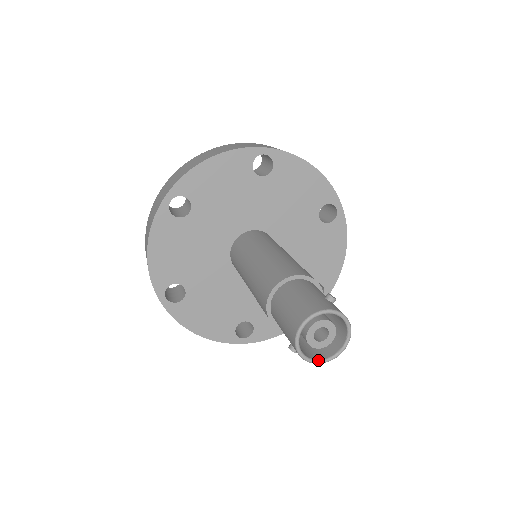
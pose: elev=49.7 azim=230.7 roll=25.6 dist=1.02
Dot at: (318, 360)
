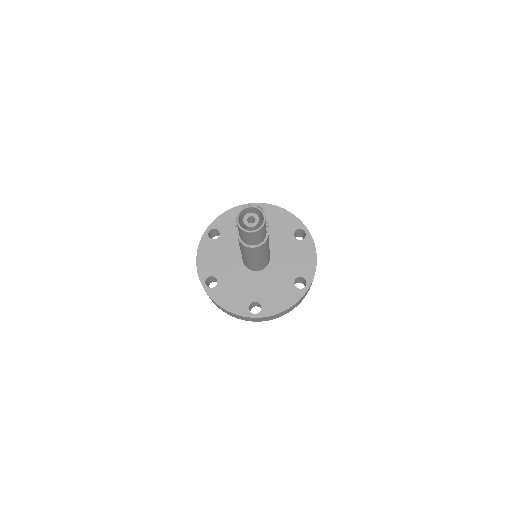
Dot at: (239, 224)
